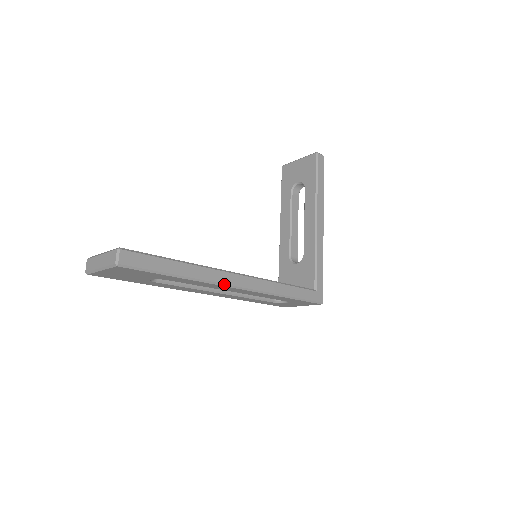
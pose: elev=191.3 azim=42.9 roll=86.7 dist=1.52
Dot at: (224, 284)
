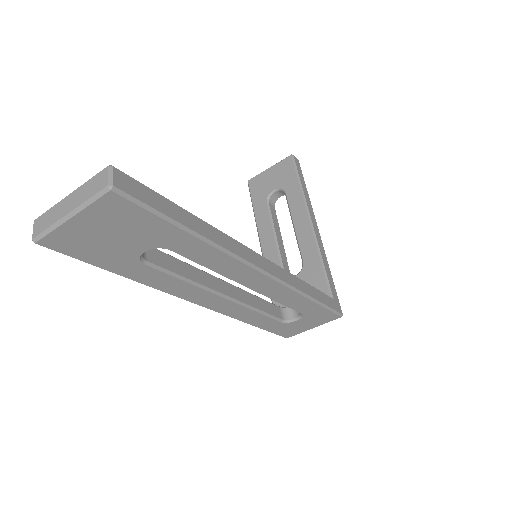
Dot at: (247, 261)
